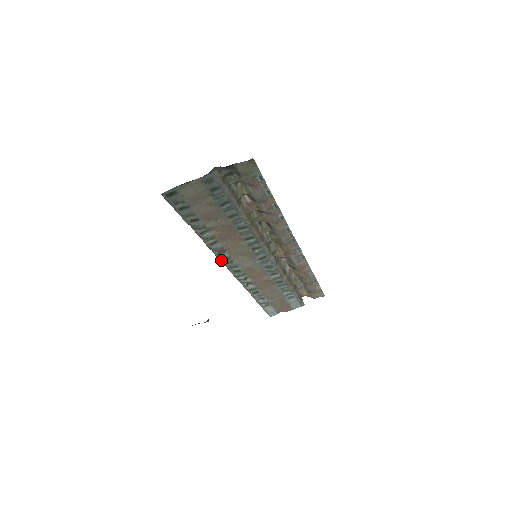
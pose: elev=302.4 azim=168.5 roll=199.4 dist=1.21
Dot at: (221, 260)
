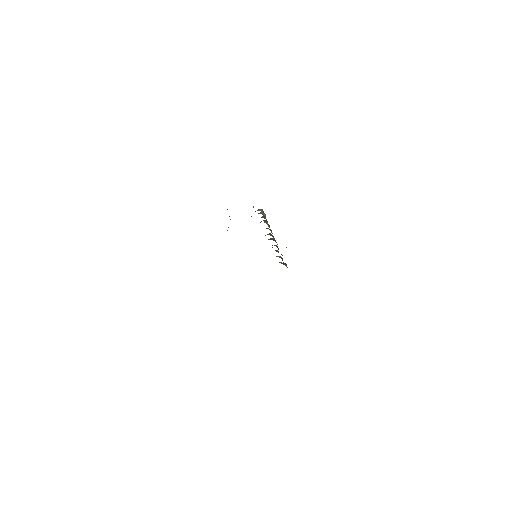
Dot at: occluded
